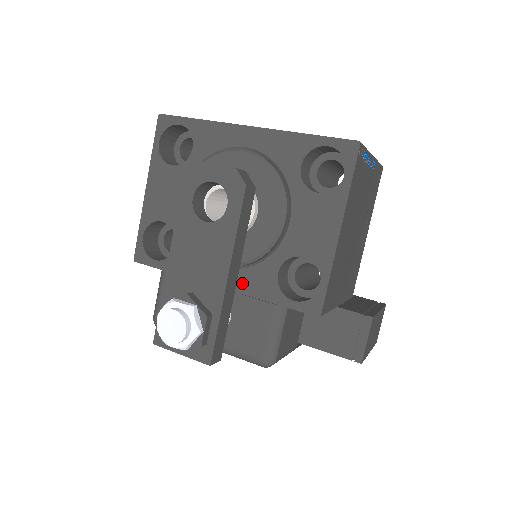
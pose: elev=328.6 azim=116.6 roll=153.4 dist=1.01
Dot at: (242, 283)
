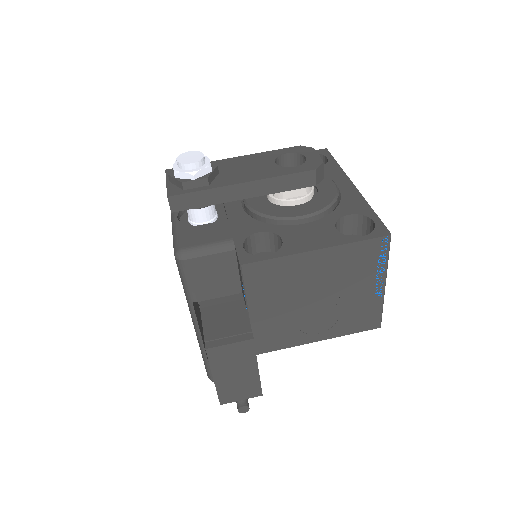
Dot at: (237, 218)
